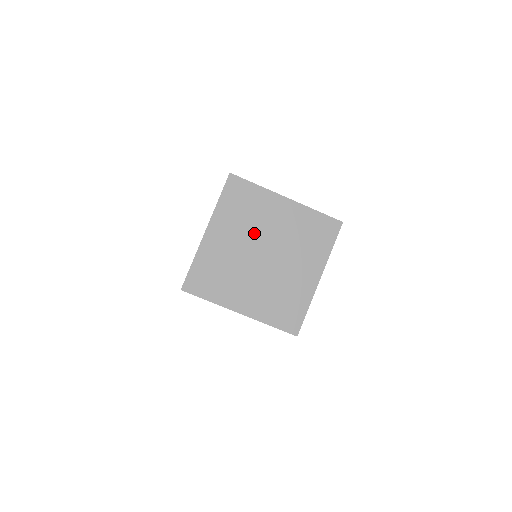
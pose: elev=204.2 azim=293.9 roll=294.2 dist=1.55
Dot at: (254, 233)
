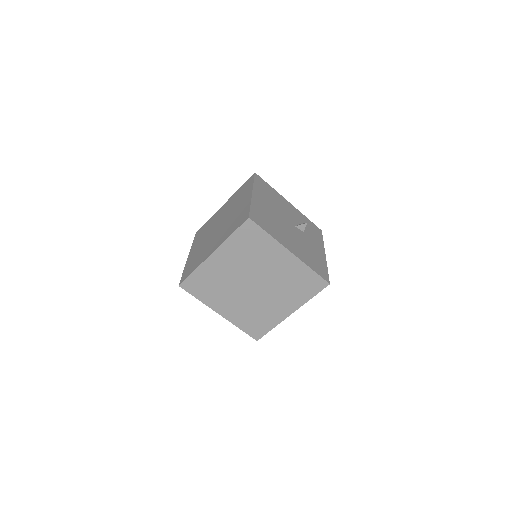
Dot at: (211, 229)
